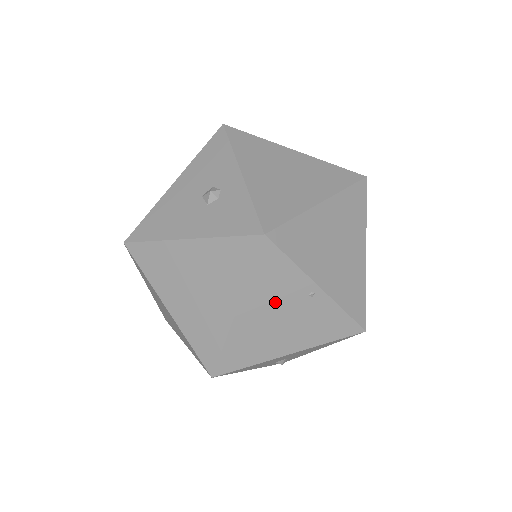
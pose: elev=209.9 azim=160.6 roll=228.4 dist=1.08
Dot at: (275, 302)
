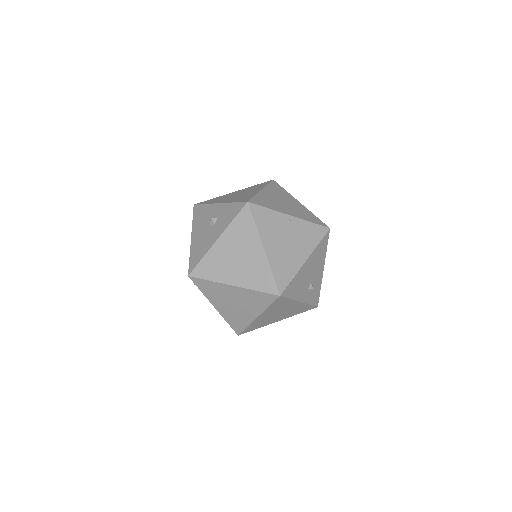
Dot at: (277, 234)
